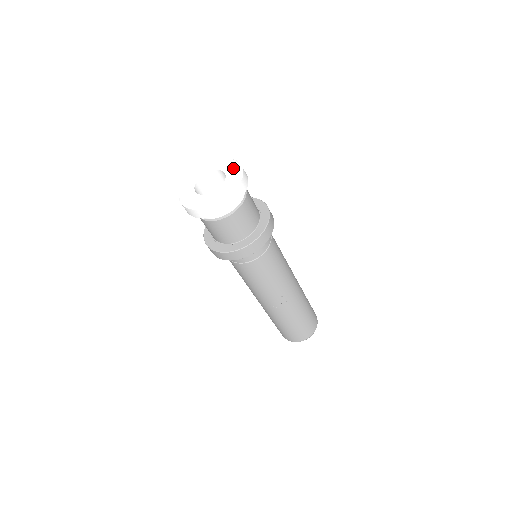
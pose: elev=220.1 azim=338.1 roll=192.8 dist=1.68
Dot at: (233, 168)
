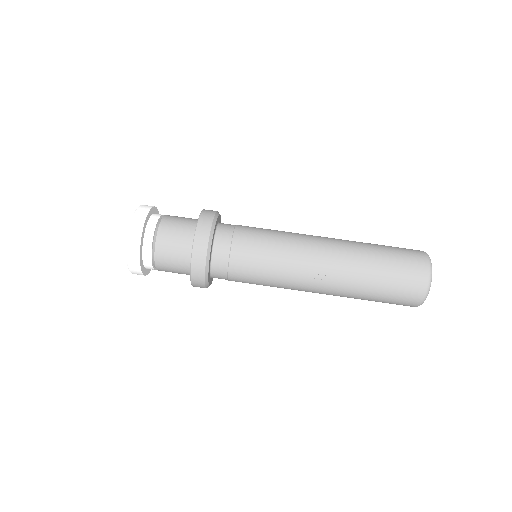
Dot at: occluded
